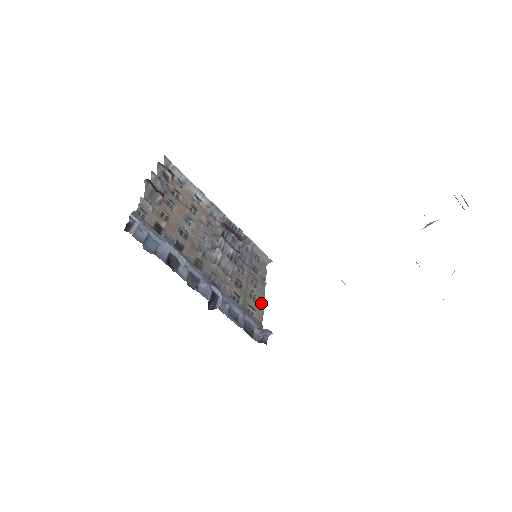
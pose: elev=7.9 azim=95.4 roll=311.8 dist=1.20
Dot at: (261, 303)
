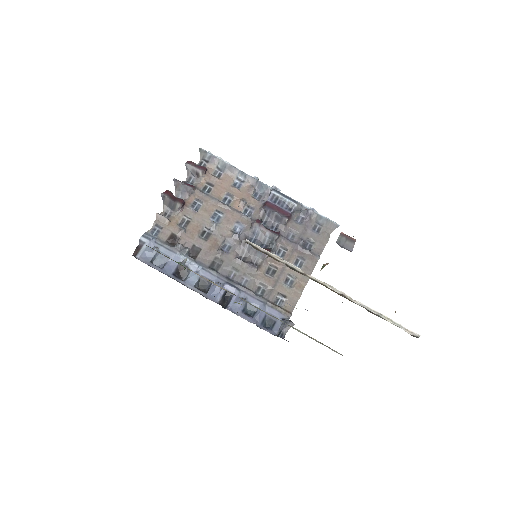
Dot at: (300, 286)
